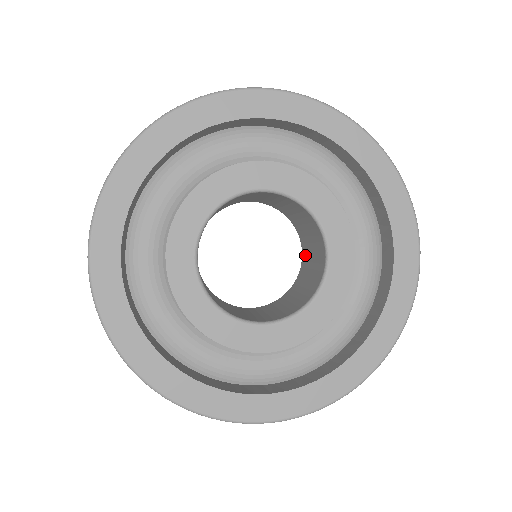
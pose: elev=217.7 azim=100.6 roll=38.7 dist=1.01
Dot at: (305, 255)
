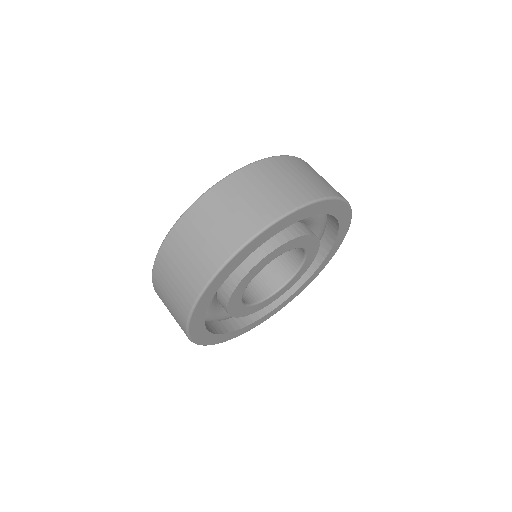
Dot at: occluded
